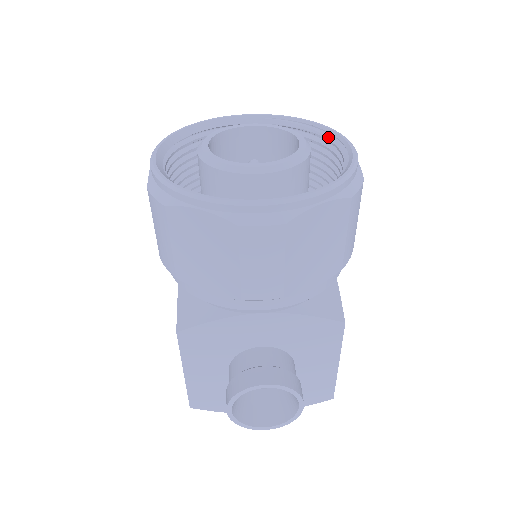
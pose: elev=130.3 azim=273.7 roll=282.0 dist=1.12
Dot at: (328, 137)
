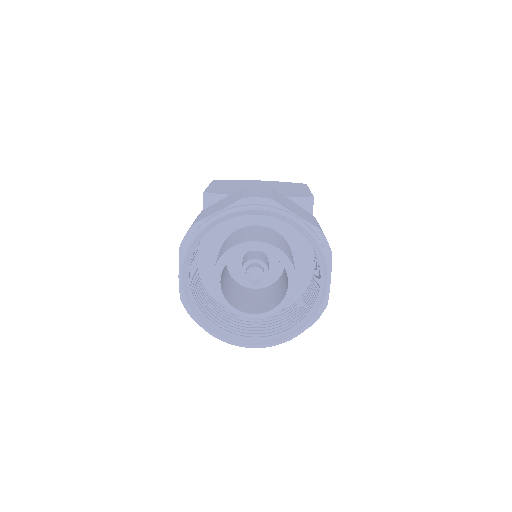
Dot at: (317, 255)
